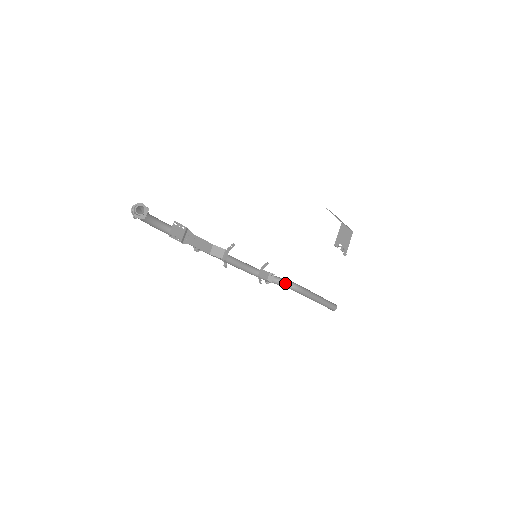
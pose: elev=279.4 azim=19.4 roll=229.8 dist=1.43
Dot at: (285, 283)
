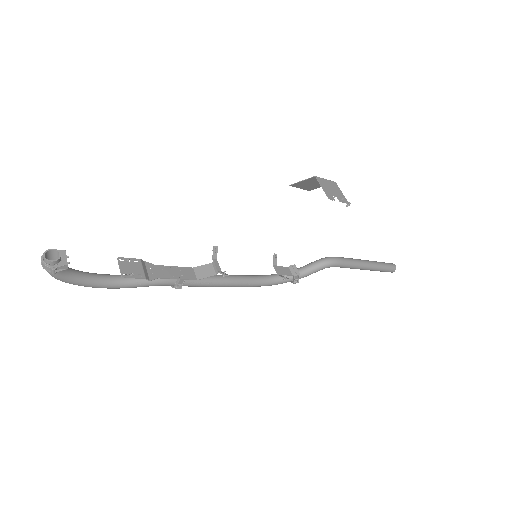
Dot at: (314, 265)
